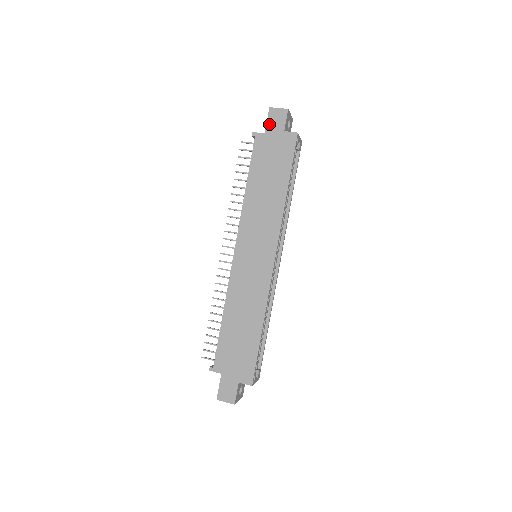
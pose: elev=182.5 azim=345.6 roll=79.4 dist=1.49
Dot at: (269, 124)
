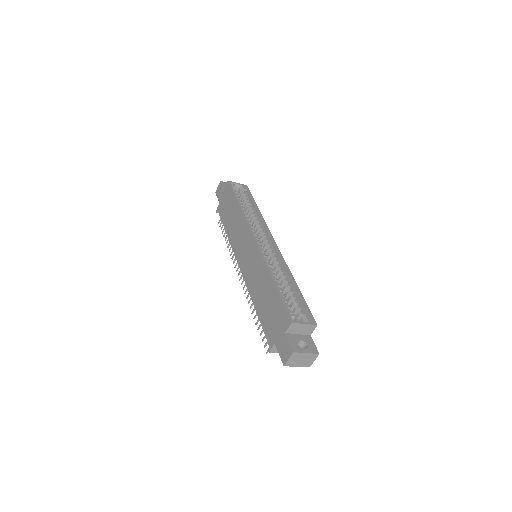
Dot at: (218, 198)
